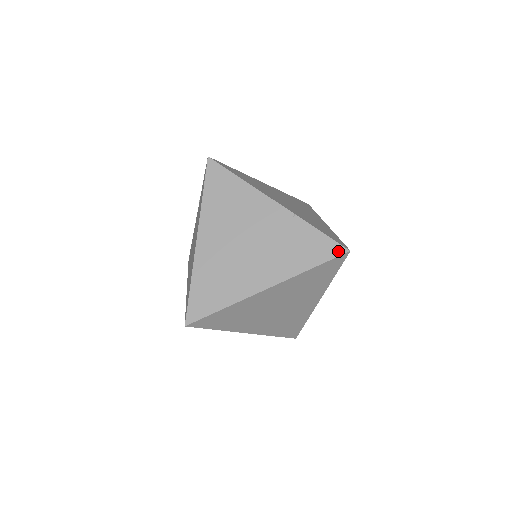
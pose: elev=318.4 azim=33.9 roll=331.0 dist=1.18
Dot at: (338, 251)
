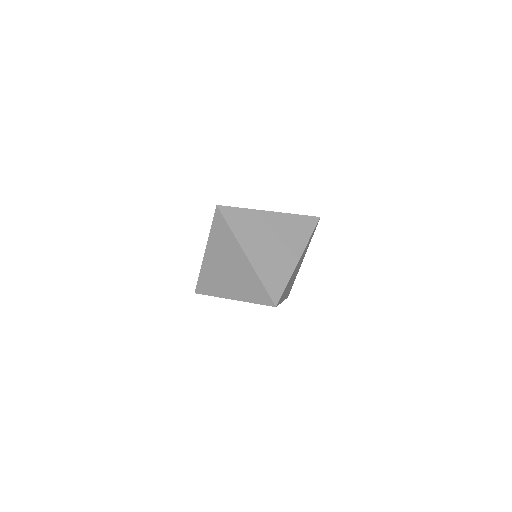
Dot at: (316, 220)
